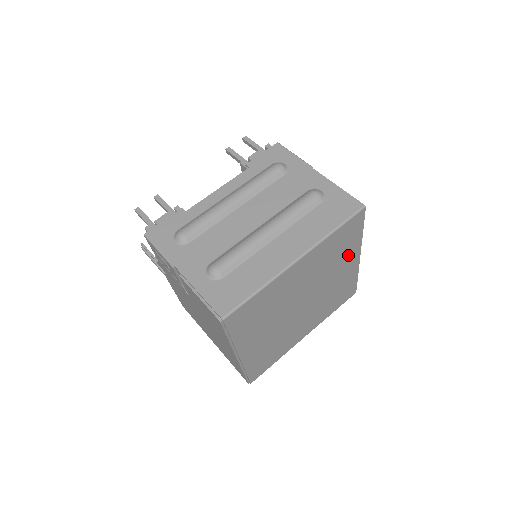
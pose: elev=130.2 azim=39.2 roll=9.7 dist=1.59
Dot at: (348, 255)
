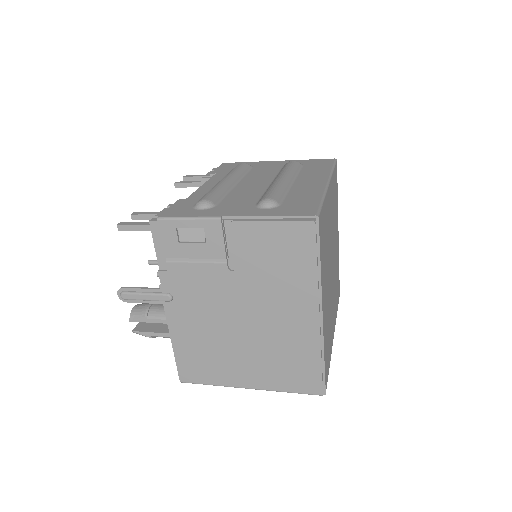
Dot at: (336, 221)
